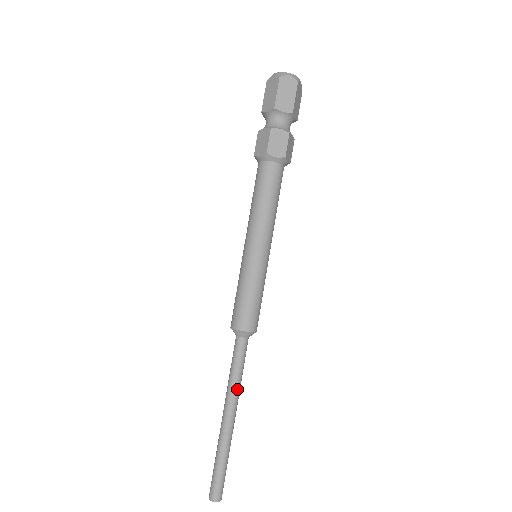
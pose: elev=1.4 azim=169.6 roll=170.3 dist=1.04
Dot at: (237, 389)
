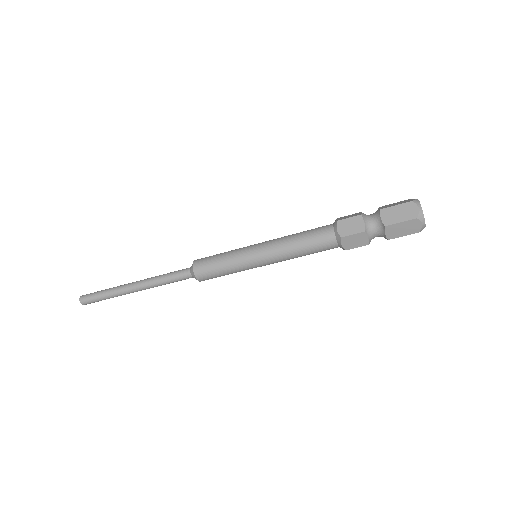
Dot at: (156, 286)
